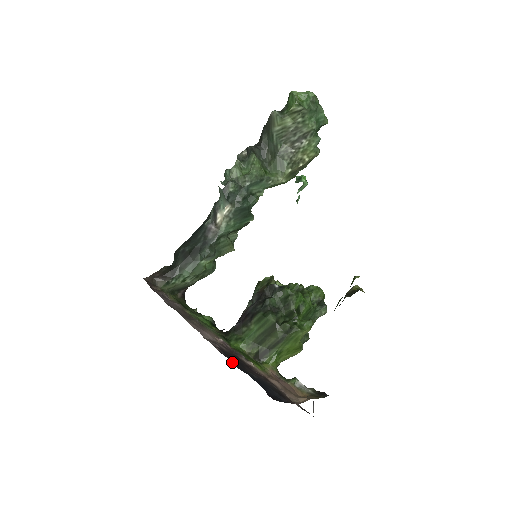
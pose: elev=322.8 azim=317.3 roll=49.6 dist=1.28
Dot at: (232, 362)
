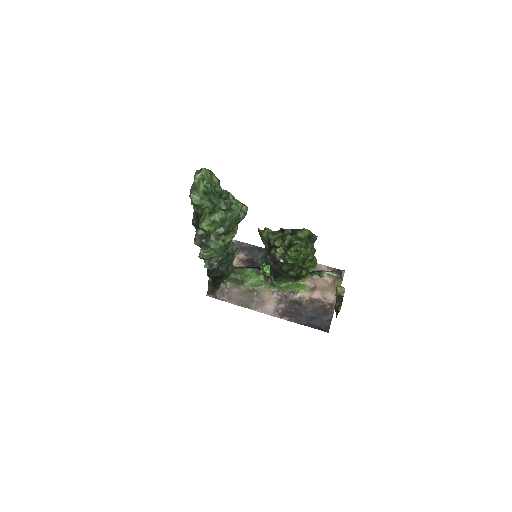
Dot at: occluded
